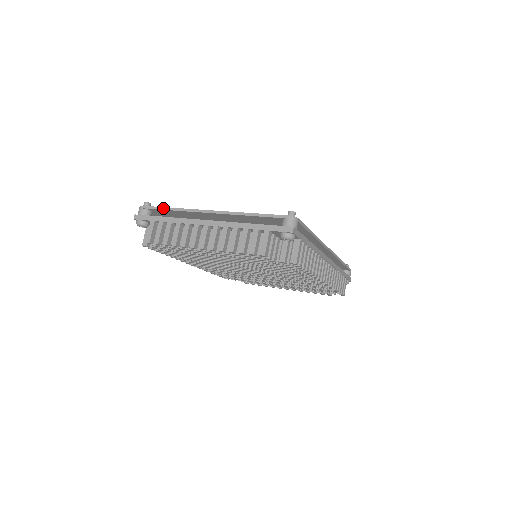
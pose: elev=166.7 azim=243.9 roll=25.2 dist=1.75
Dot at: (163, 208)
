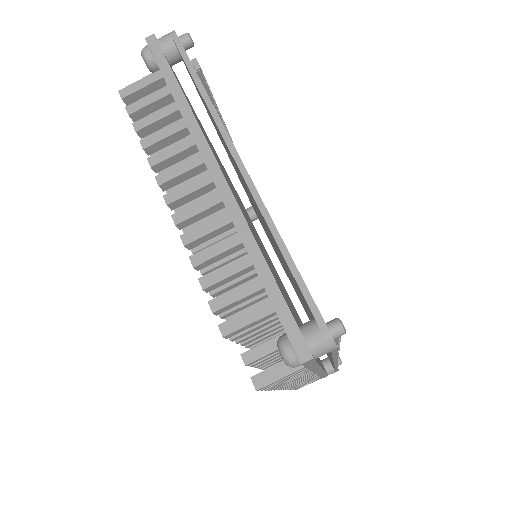
Dot at: (194, 73)
